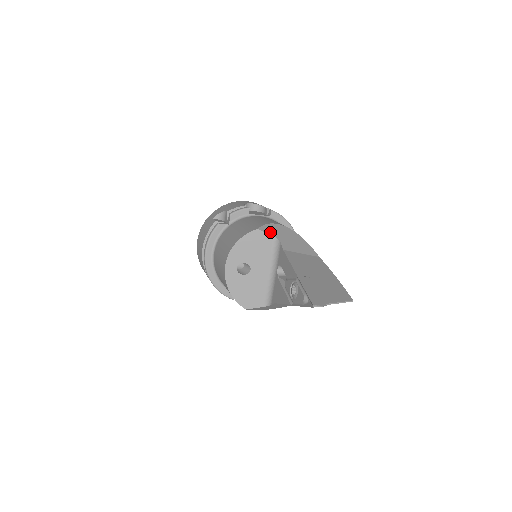
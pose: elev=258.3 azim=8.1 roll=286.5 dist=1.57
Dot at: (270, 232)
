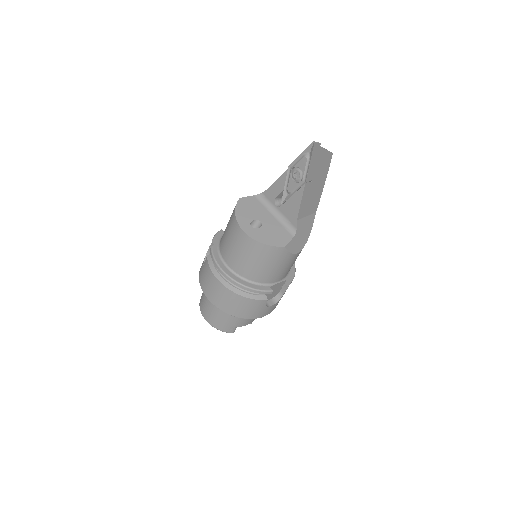
Dot at: (249, 197)
